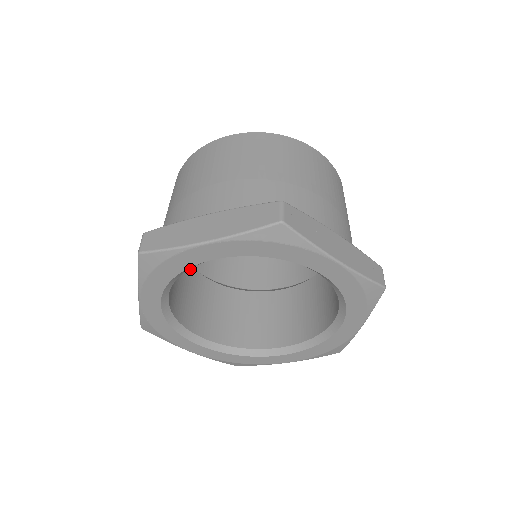
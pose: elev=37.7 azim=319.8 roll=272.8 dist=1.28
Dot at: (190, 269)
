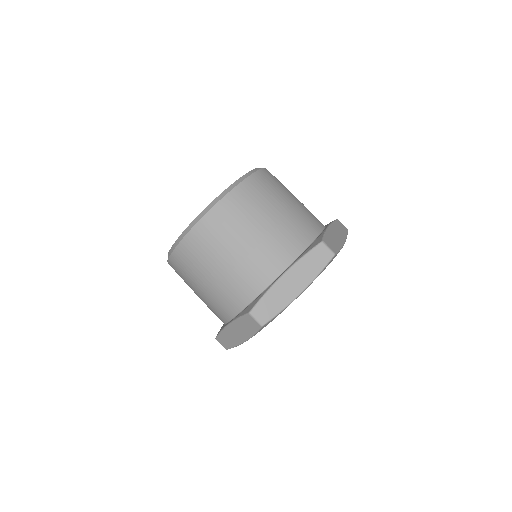
Dot at: occluded
